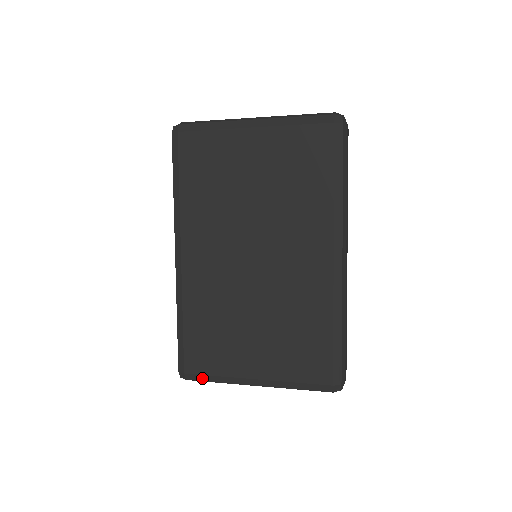
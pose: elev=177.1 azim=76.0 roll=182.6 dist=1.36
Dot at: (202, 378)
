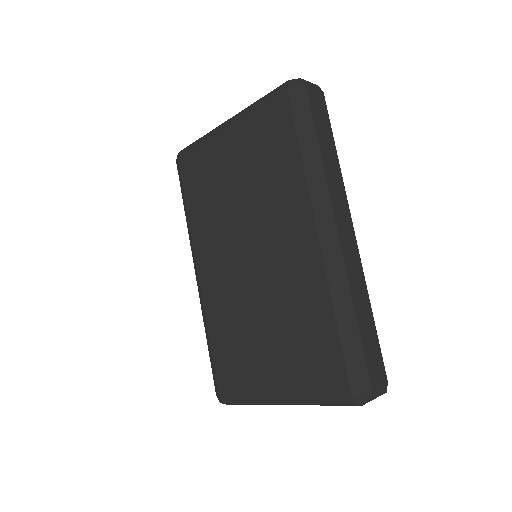
Dot at: (234, 400)
